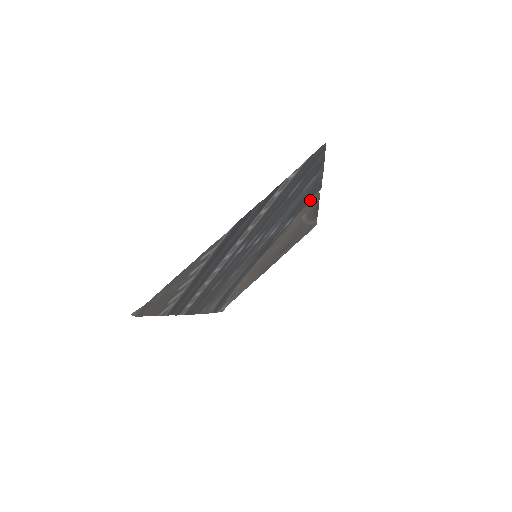
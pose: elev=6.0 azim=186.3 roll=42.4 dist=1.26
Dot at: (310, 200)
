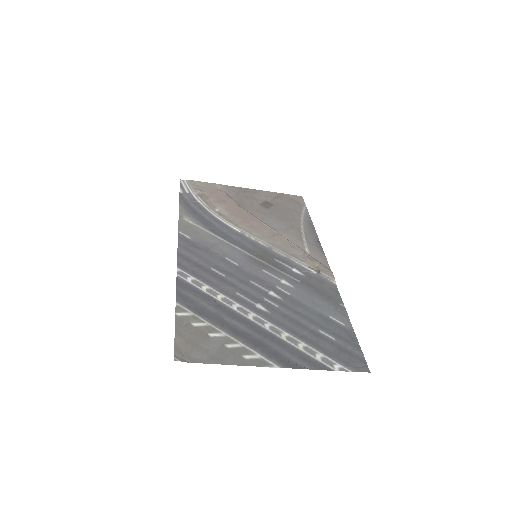
Dot at: (323, 278)
